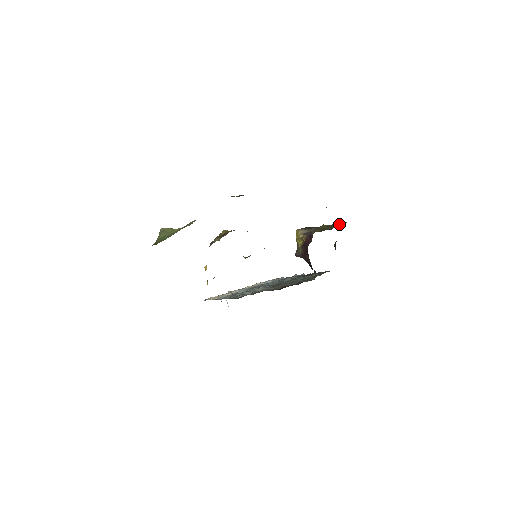
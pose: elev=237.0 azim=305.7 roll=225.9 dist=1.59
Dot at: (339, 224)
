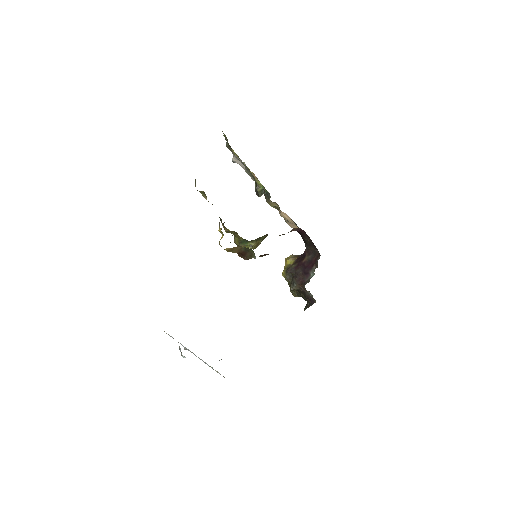
Dot at: occluded
